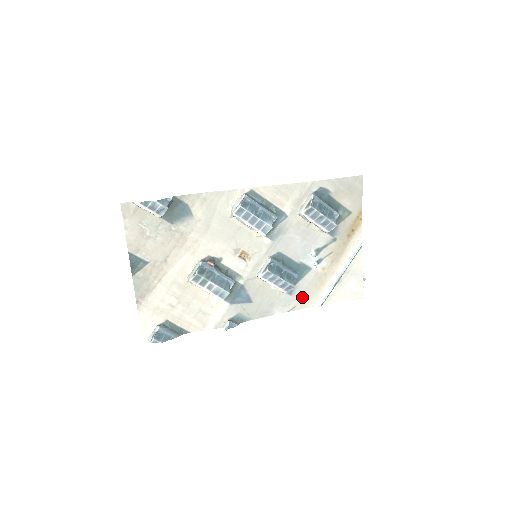
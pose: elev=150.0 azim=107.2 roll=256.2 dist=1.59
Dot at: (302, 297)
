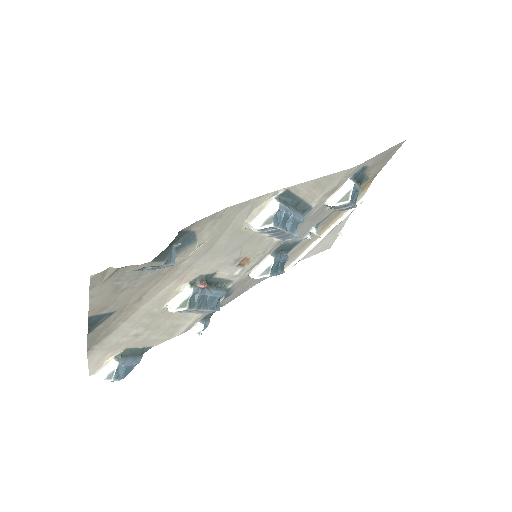
Dot at: occluded
